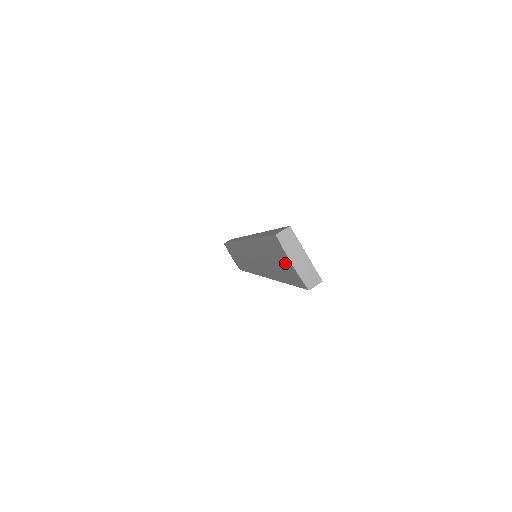
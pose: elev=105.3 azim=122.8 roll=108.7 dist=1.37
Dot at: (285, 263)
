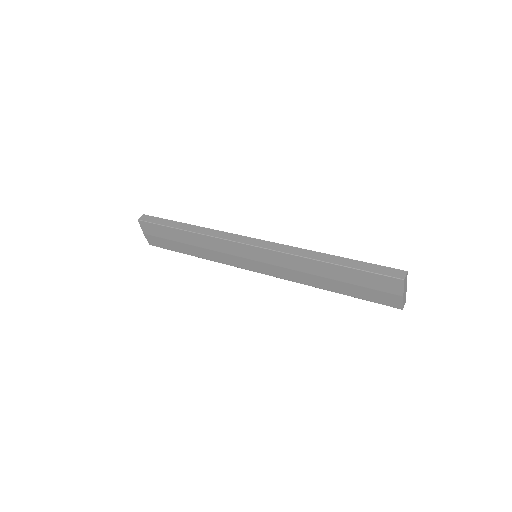
Dot at: (386, 292)
